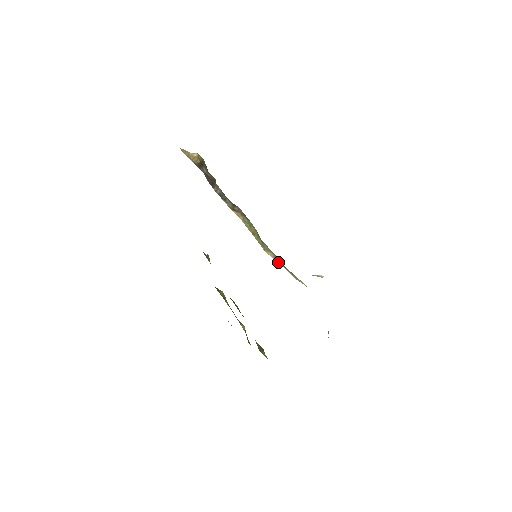
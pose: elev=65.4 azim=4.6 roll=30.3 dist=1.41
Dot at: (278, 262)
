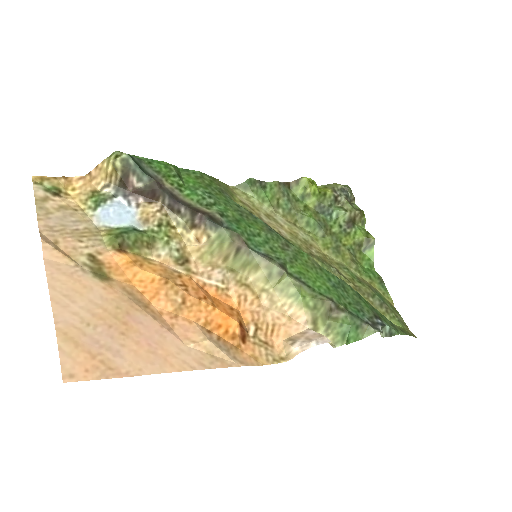
Dot at: (269, 286)
